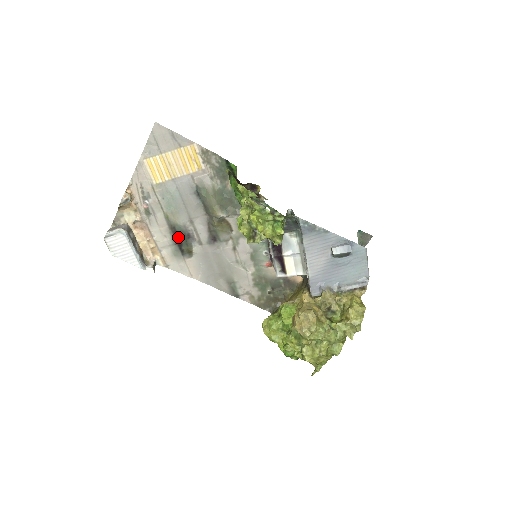
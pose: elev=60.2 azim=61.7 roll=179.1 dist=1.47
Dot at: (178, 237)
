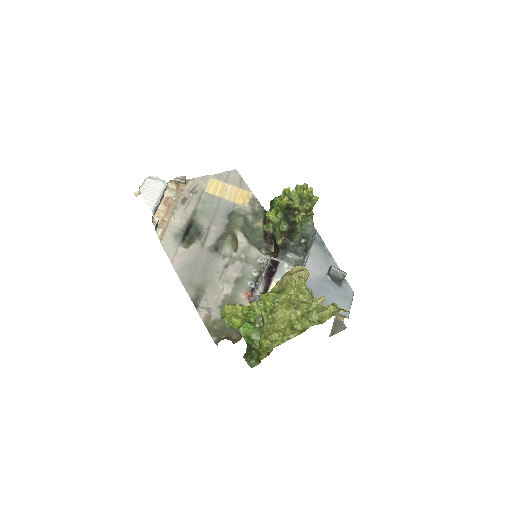
Dot at: (190, 229)
